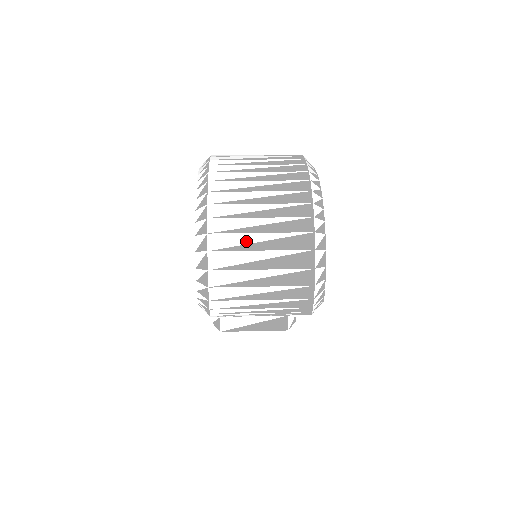
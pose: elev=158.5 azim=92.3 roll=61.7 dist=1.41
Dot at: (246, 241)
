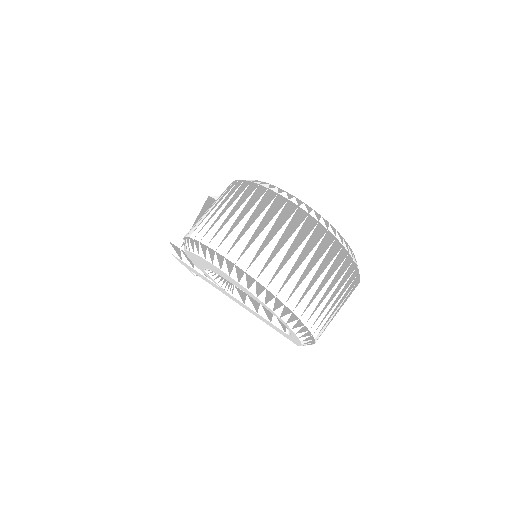
Dot at: (330, 314)
